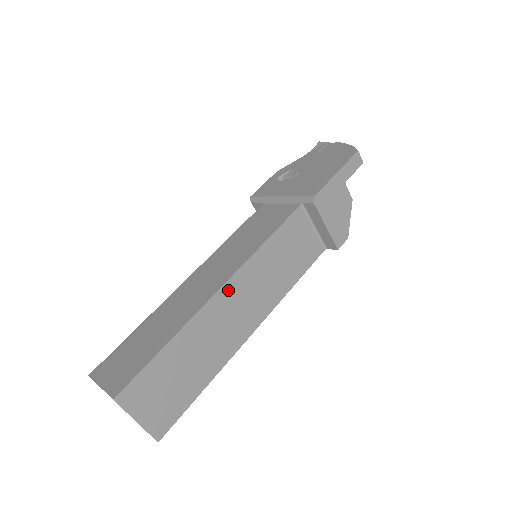
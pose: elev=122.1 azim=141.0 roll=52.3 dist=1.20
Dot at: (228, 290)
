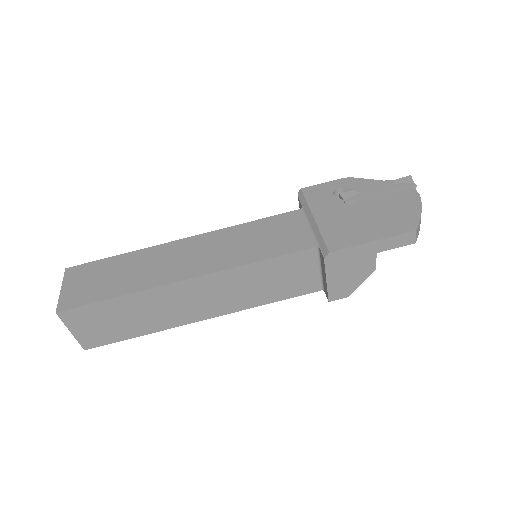
Dot at: (195, 283)
